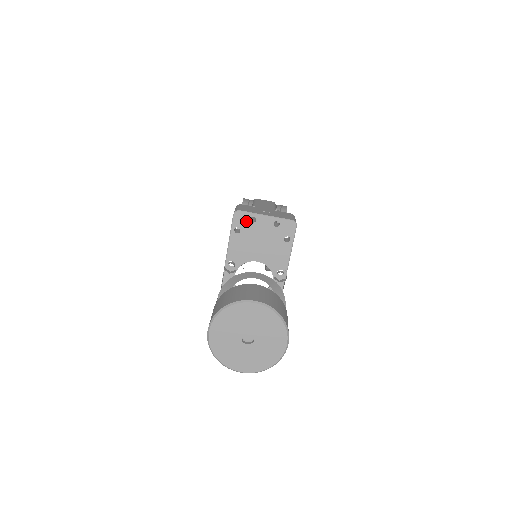
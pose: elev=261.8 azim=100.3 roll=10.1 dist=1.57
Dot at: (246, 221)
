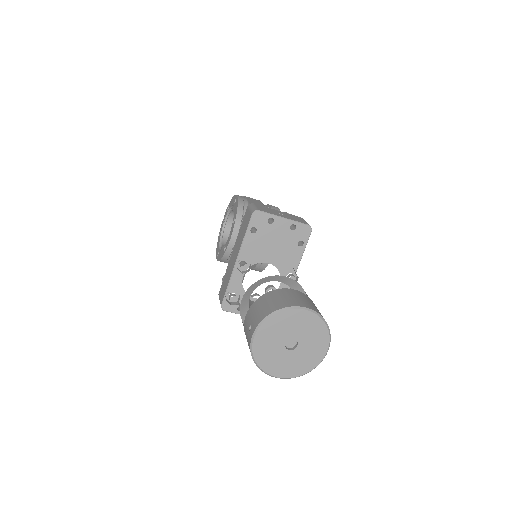
Dot at: (264, 222)
